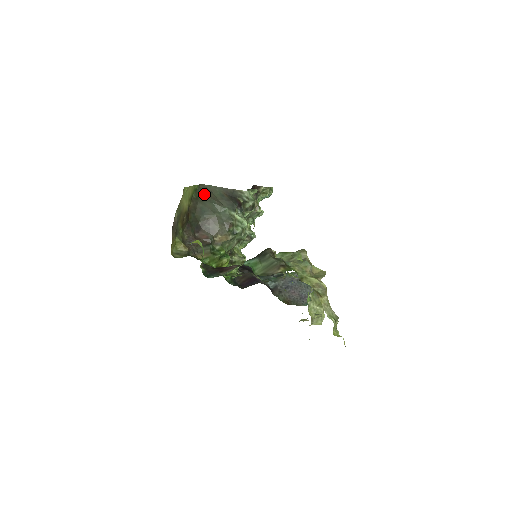
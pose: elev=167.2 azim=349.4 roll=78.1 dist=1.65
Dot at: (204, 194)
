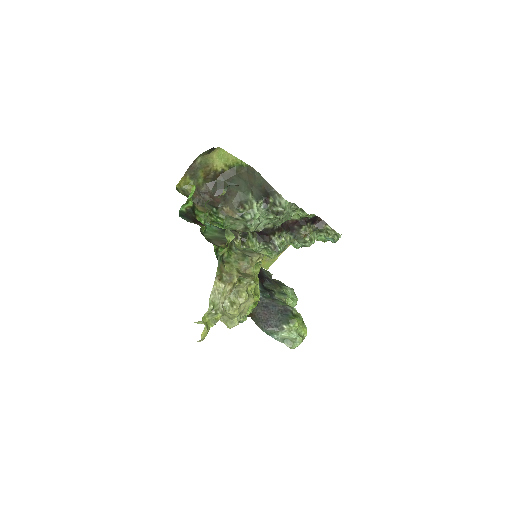
Dot at: (246, 174)
